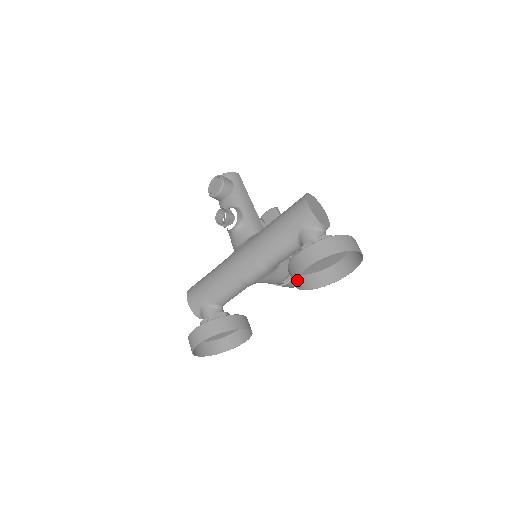
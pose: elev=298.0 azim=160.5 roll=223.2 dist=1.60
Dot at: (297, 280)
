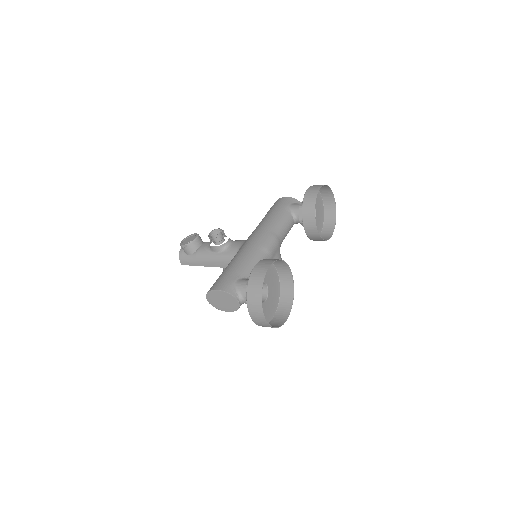
Dot at: (309, 227)
